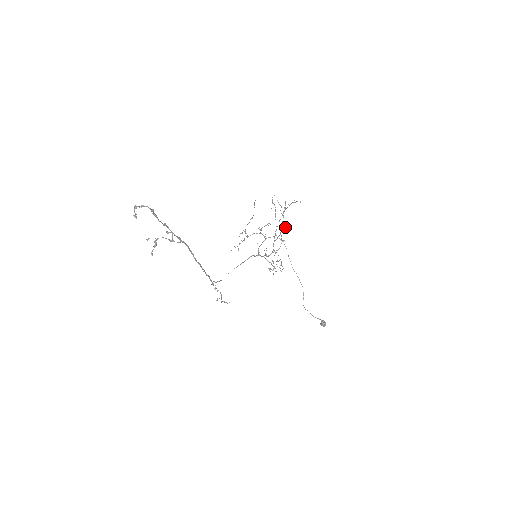
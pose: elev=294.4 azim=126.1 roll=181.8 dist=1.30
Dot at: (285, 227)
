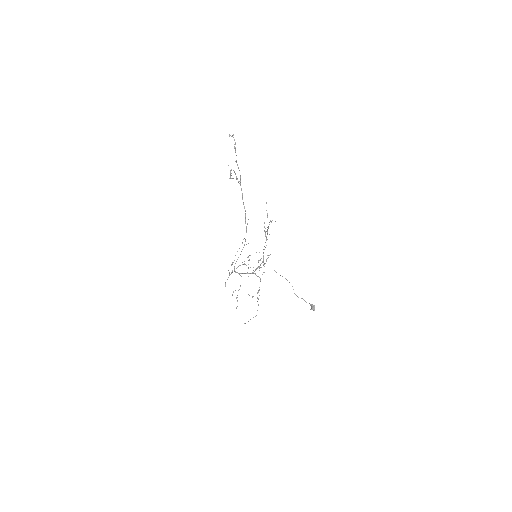
Dot at: (260, 259)
